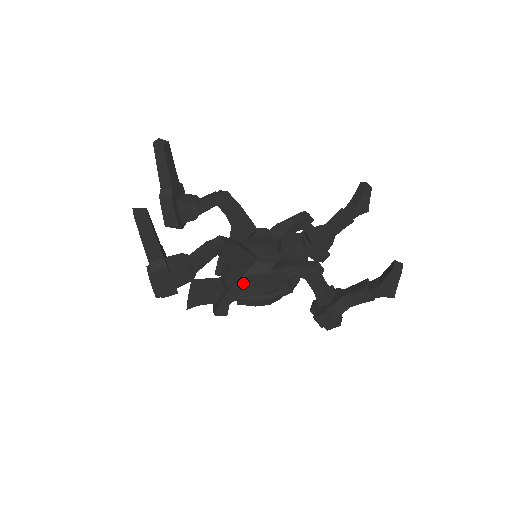
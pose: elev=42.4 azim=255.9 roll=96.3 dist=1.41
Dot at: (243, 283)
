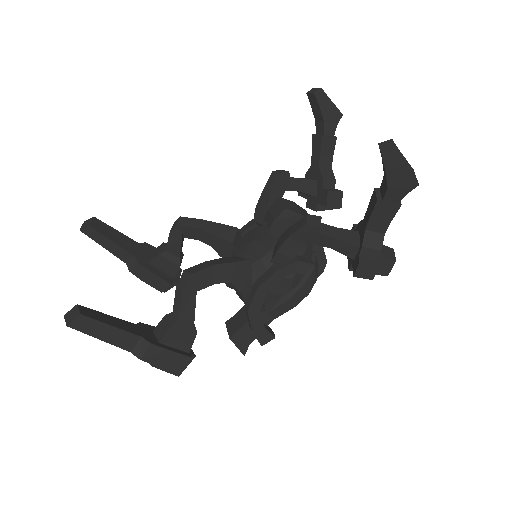
Dot at: (253, 296)
